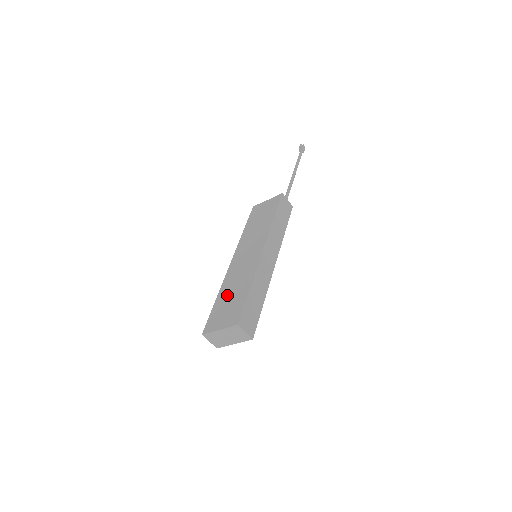
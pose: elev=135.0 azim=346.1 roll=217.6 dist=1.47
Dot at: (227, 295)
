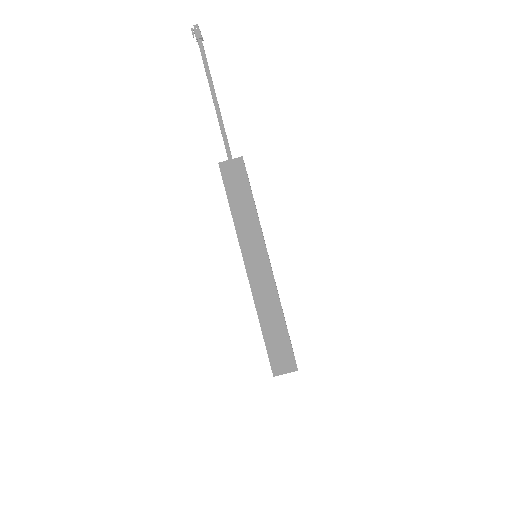
Dot at: occluded
